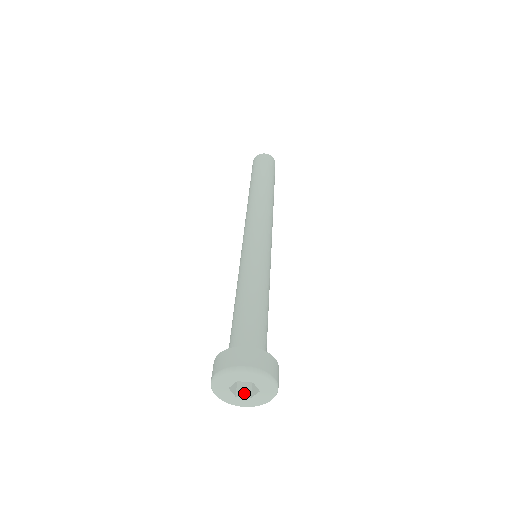
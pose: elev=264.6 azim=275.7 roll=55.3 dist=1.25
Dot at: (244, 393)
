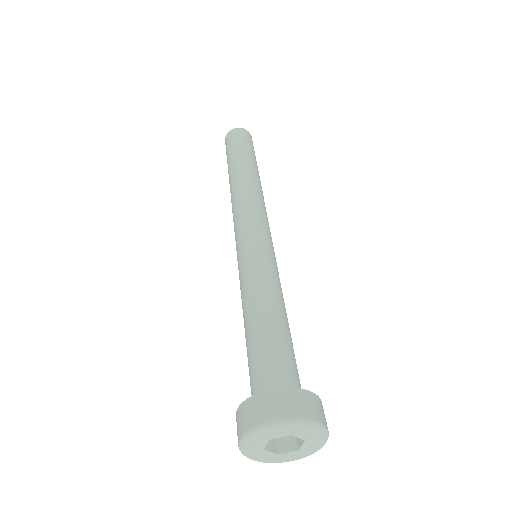
Dot at: (271, 446)
